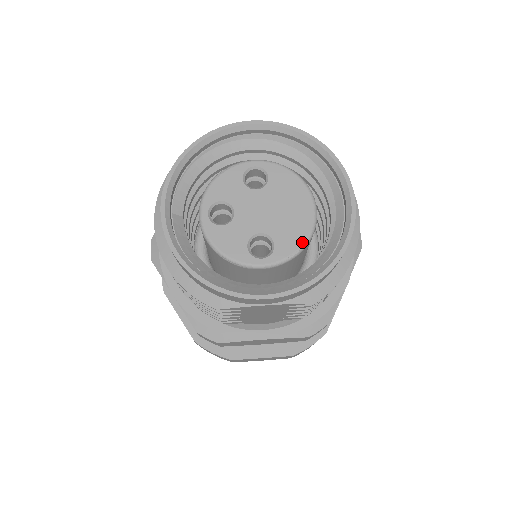
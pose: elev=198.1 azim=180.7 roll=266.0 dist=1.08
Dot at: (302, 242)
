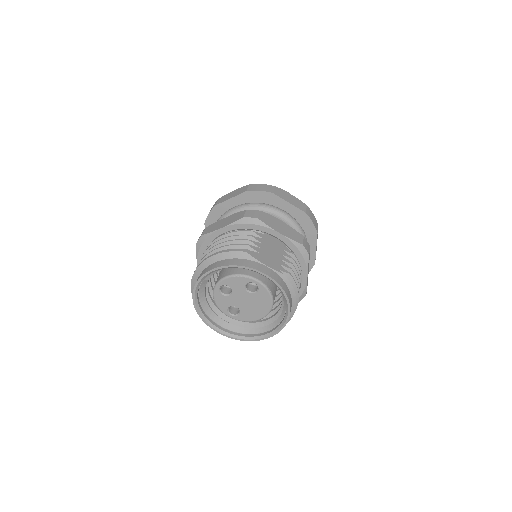
Dot at: (252, 320)
